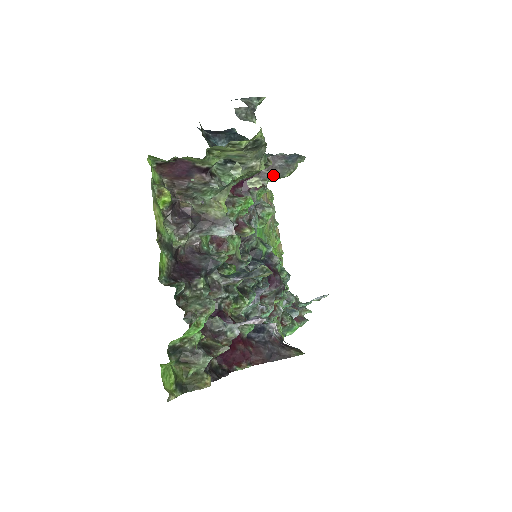
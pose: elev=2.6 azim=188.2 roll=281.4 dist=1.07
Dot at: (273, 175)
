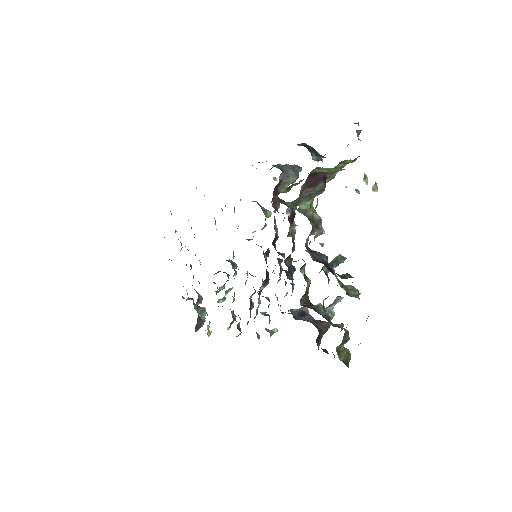
Dot at: (286, 182)
